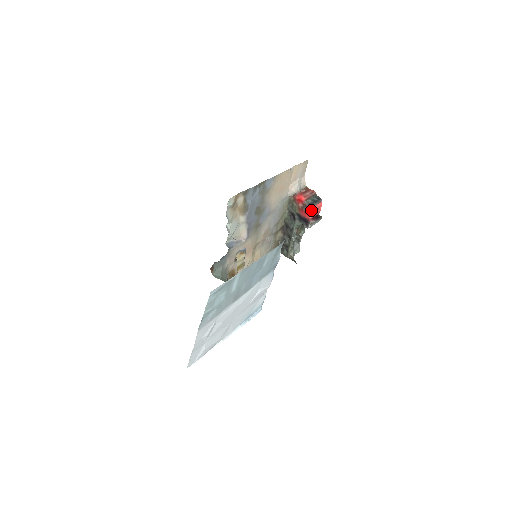
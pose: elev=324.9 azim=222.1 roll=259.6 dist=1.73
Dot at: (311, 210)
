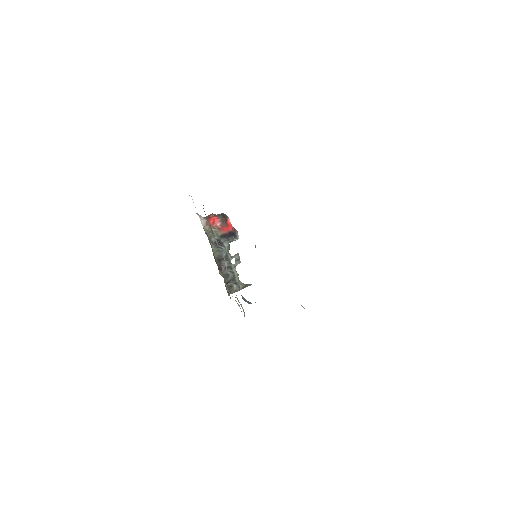
Dot at: (229, 220)
